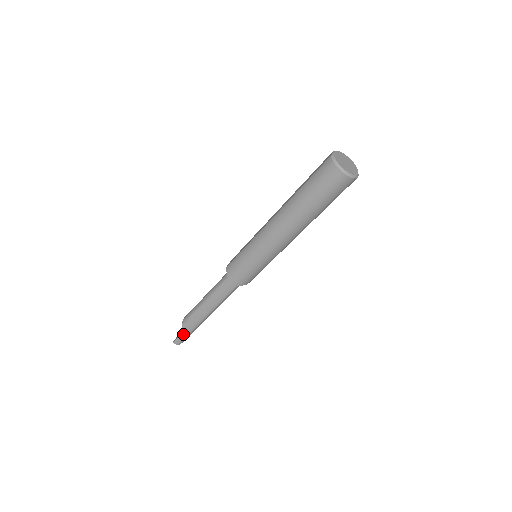
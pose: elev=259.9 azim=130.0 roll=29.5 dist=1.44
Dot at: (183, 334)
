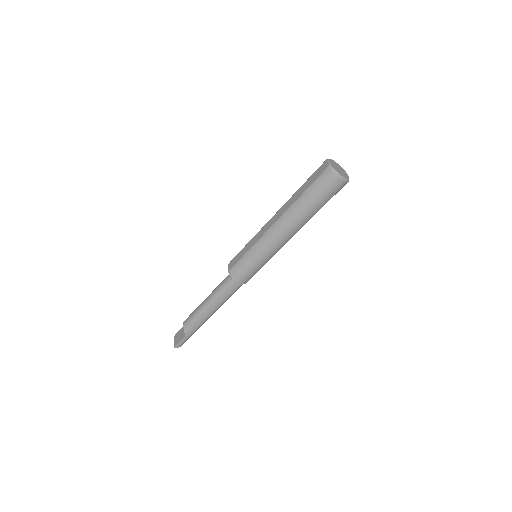
Dot at: (185, 338)
